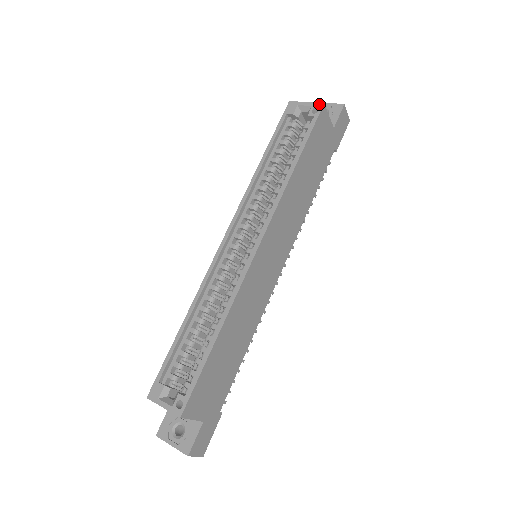
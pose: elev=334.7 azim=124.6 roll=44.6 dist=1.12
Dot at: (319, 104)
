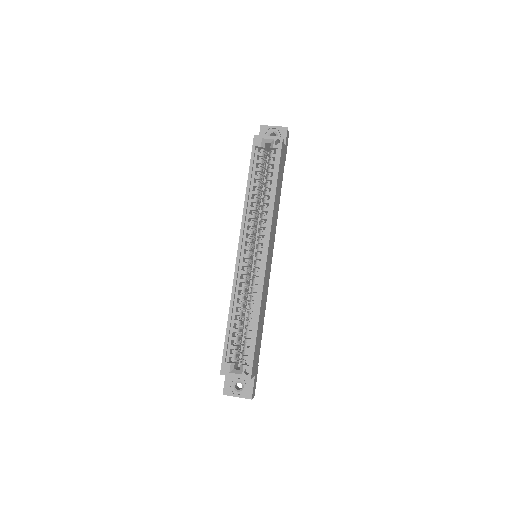
Dot at: (279, 138)
